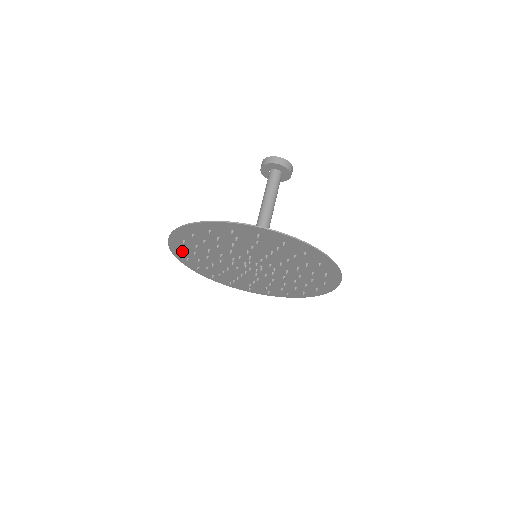
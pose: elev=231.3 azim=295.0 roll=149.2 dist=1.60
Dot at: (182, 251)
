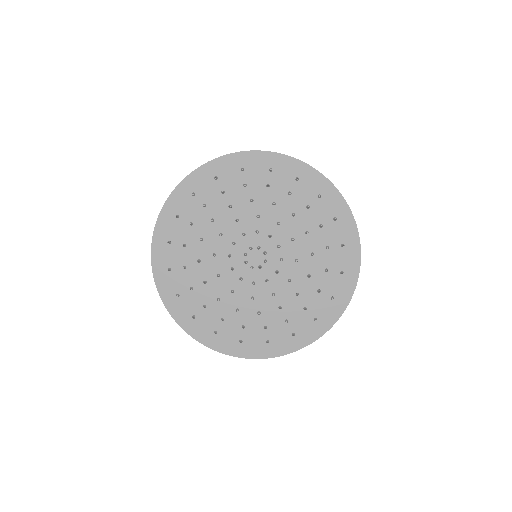
Dot at: (193, 317)
